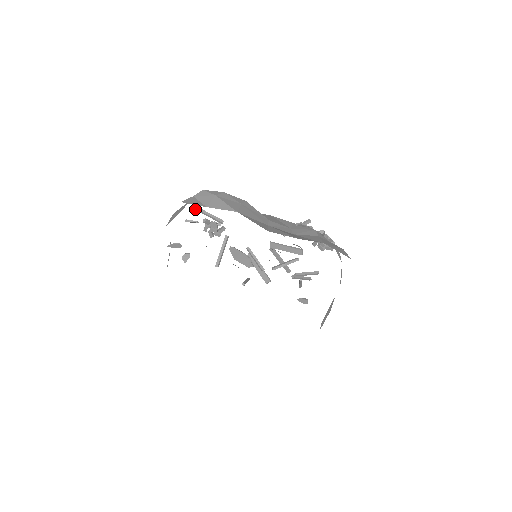
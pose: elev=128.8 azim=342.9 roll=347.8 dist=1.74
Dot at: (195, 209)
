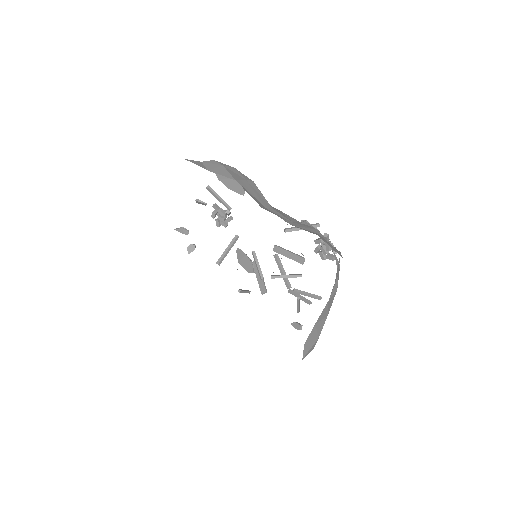
Dot at: (206, 188)
